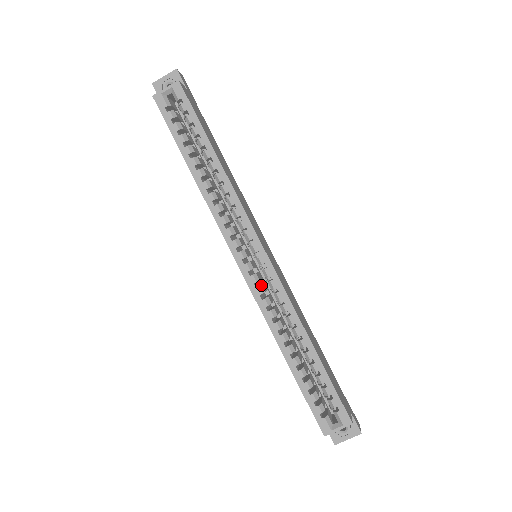
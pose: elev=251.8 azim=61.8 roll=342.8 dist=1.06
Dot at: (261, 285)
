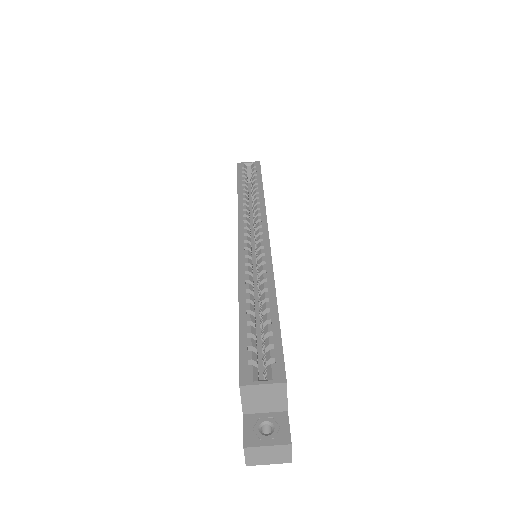
Dot at: (250, 252)
